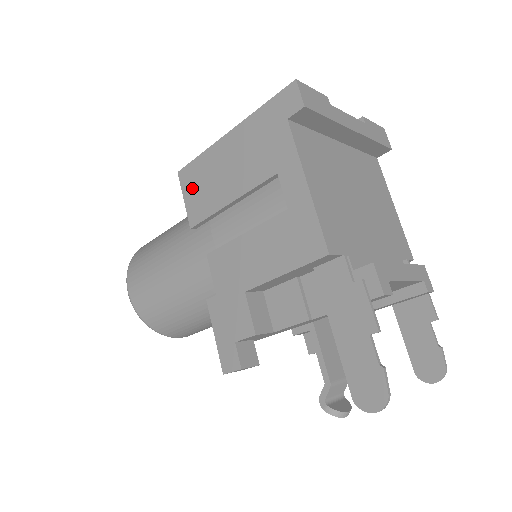
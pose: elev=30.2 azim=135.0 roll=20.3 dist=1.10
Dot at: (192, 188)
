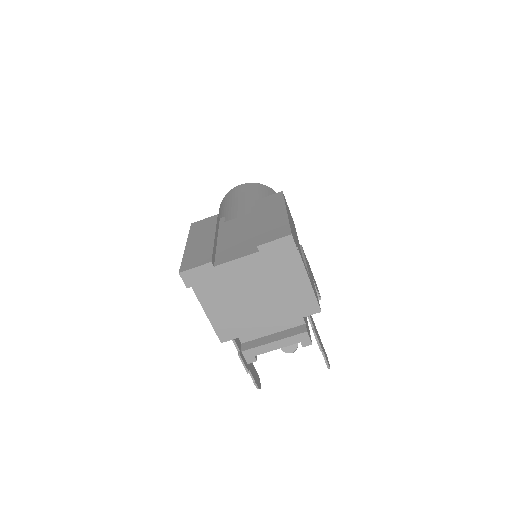
Dot at: occluded
